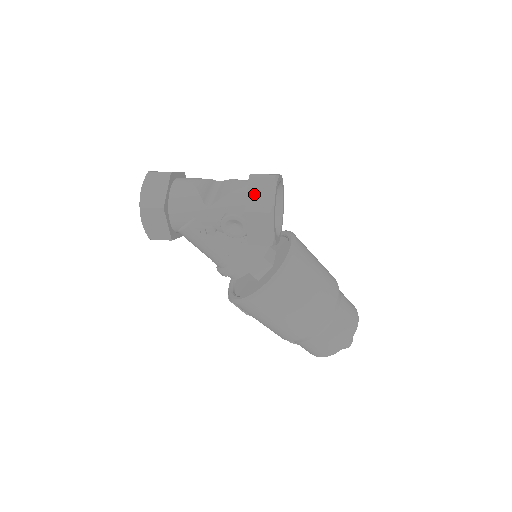
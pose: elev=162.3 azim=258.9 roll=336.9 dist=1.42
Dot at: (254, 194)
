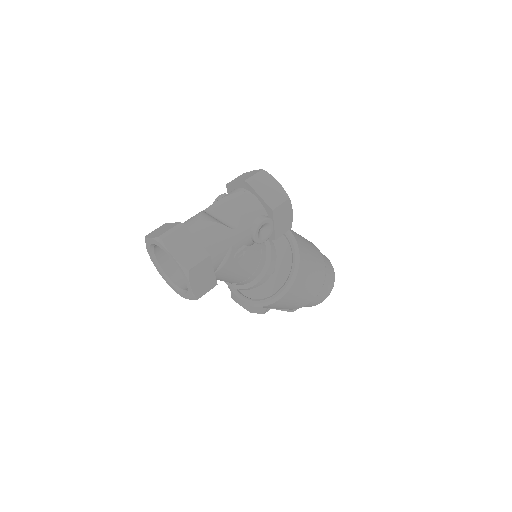
Dot at: (265, 193)
